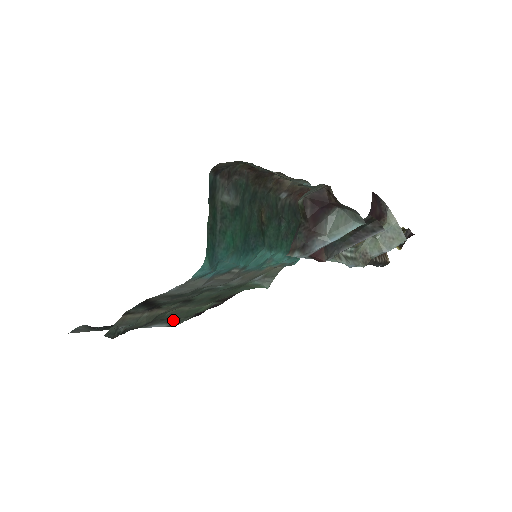
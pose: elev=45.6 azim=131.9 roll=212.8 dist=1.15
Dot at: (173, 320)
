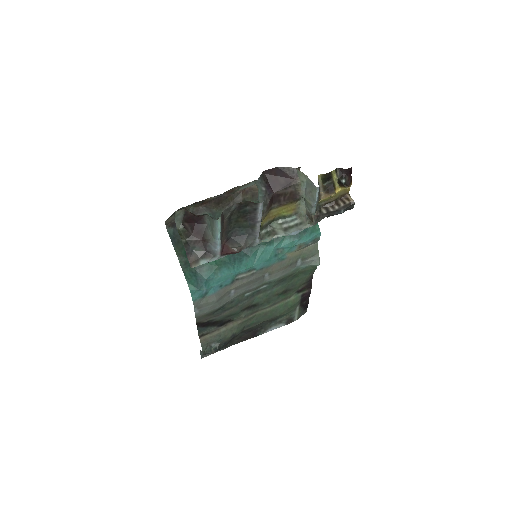
Dot at: (281, 319)
